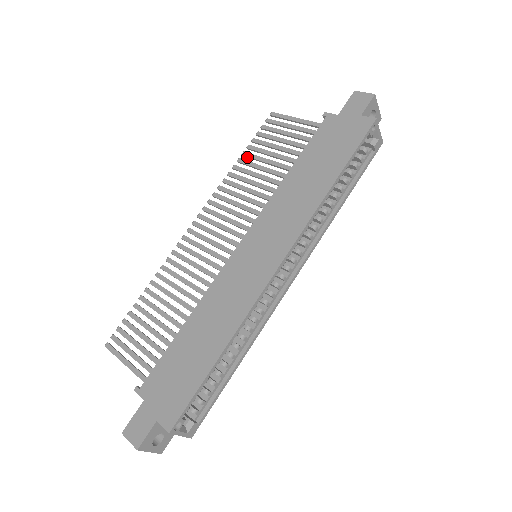
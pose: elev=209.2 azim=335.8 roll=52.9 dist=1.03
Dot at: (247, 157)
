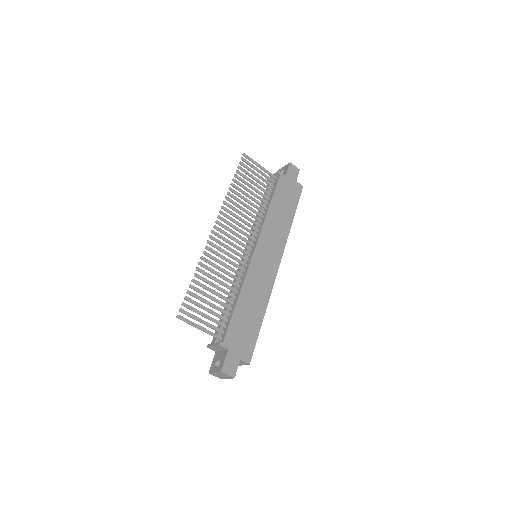
Dot at: (236, 183)
